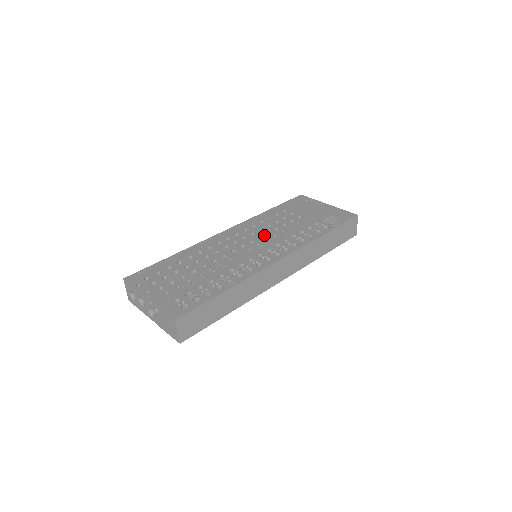
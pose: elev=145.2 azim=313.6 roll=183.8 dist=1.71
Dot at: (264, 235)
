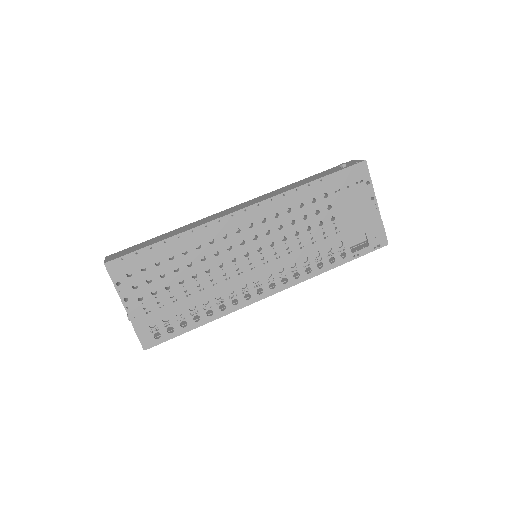
Dot at: (278, 242)
